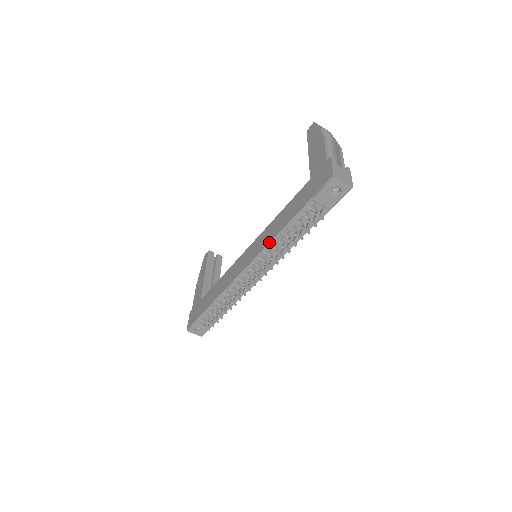
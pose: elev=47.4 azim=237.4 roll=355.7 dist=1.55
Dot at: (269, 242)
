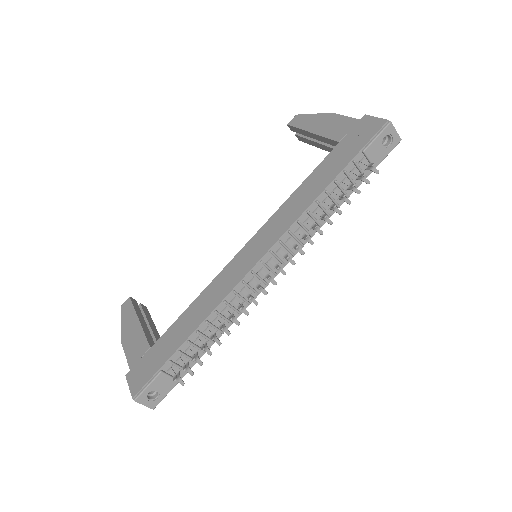
Dot at: (299, 216)
